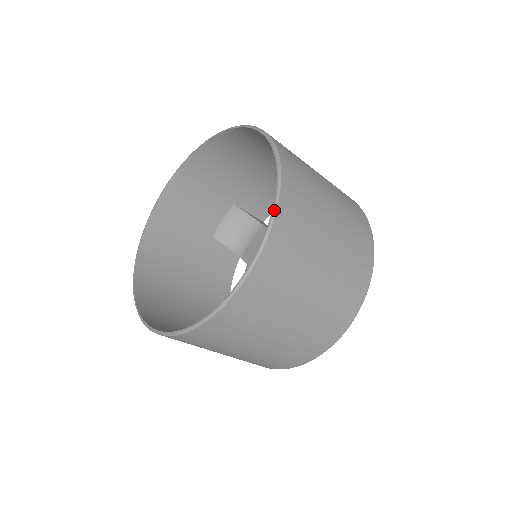
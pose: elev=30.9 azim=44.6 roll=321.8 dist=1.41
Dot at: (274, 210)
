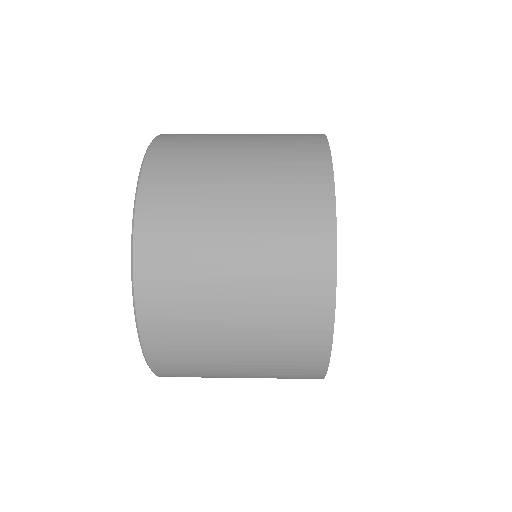
Dot at: (153, 372)
